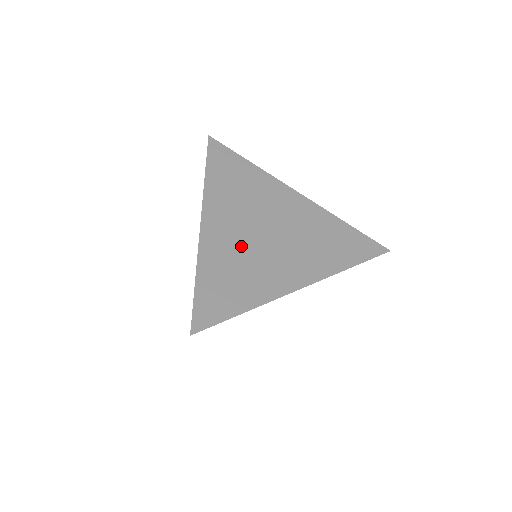
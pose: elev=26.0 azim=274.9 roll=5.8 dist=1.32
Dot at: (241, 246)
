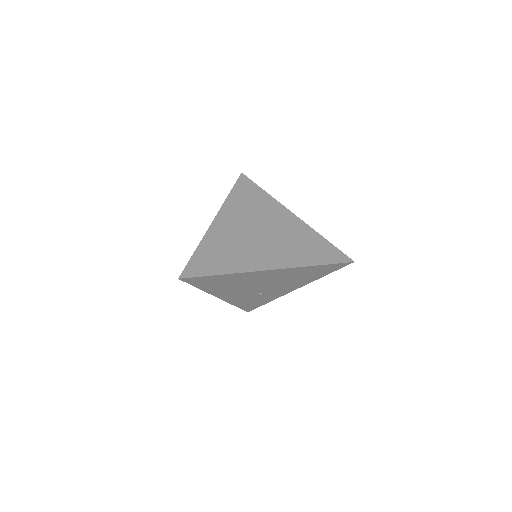
Dot at: (236, 238)
